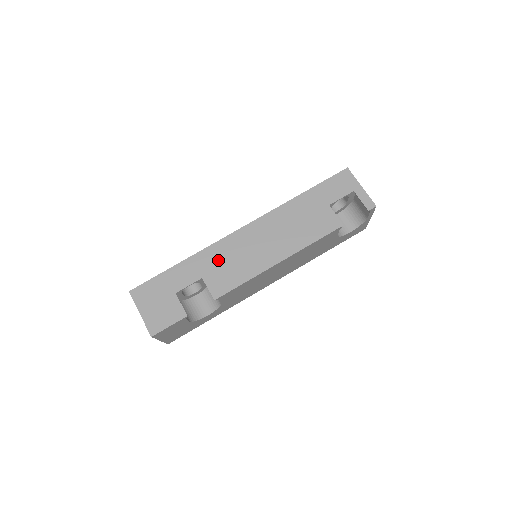
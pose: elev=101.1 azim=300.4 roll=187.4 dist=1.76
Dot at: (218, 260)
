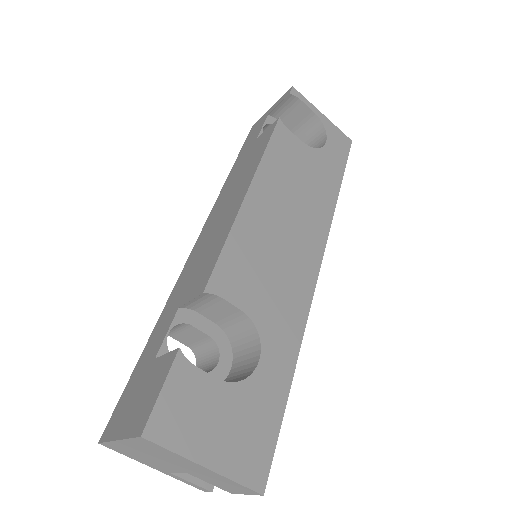
Dot at: (187, 279)
